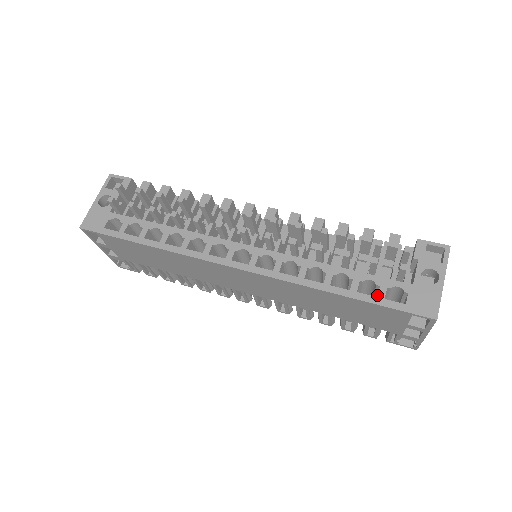
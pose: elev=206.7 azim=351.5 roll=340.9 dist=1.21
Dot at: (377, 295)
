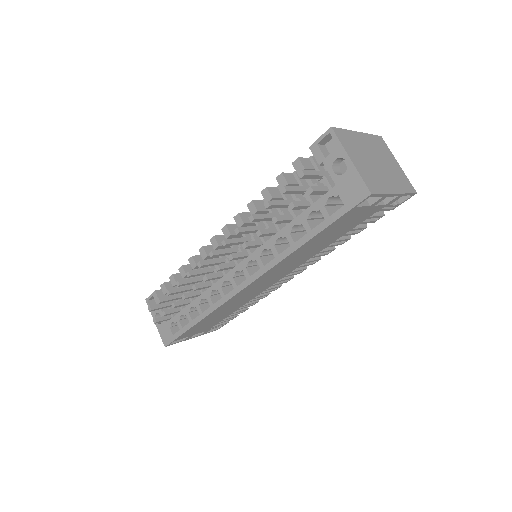
Dot at: occluded
